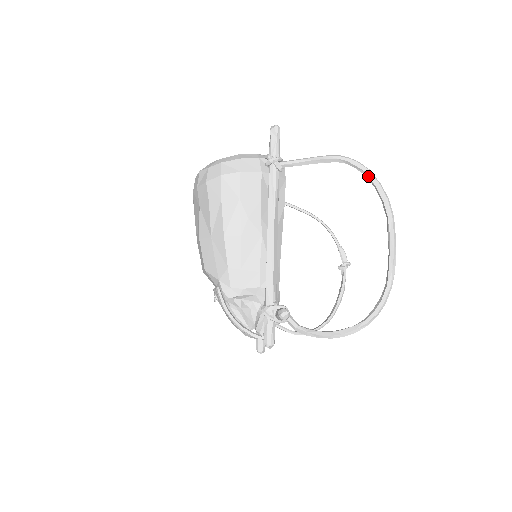
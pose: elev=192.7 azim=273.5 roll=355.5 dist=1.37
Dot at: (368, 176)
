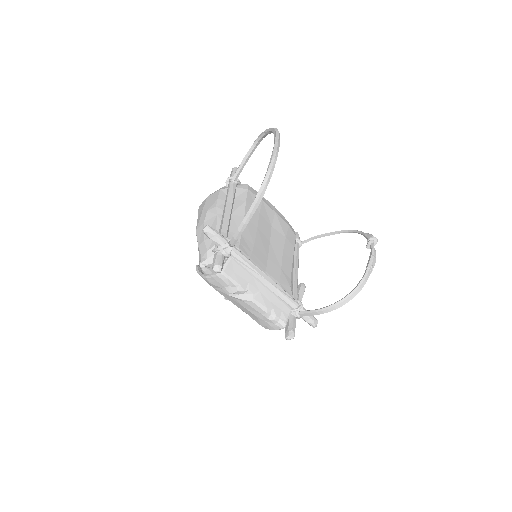
Dot at: (265, 132)
